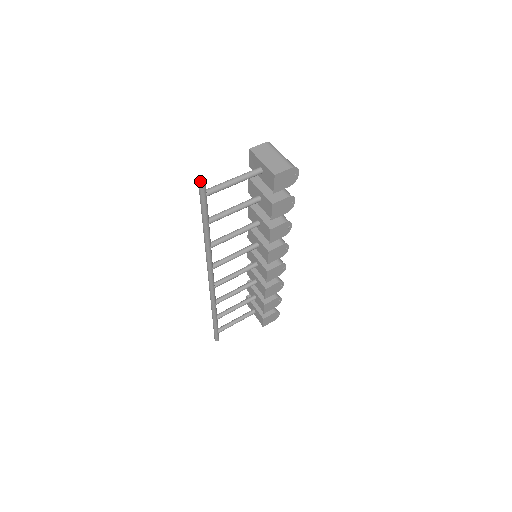
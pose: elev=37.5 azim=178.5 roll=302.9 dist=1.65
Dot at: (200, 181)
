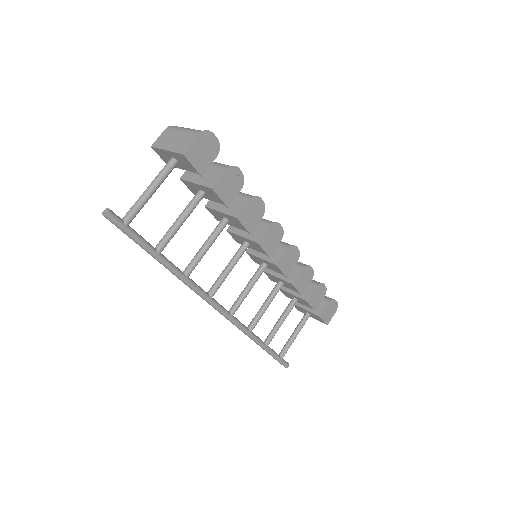
Dot at: (104, 213)
